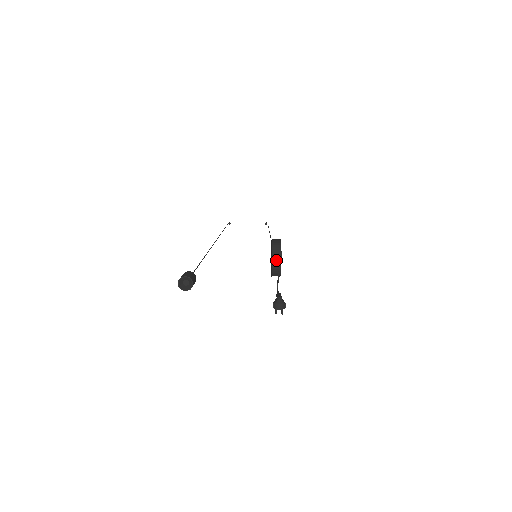
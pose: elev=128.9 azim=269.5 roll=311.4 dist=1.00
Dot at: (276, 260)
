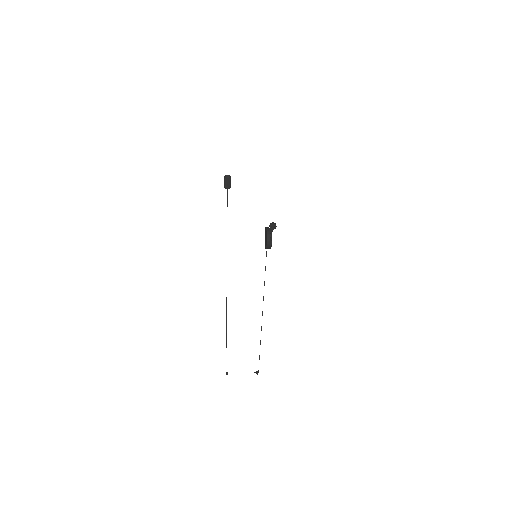
Dot at: (268, 229)
